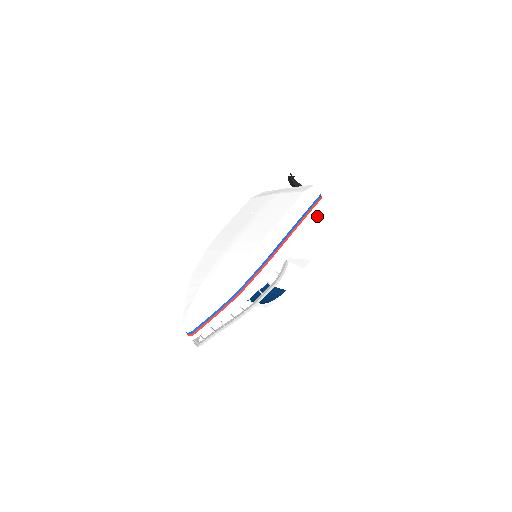
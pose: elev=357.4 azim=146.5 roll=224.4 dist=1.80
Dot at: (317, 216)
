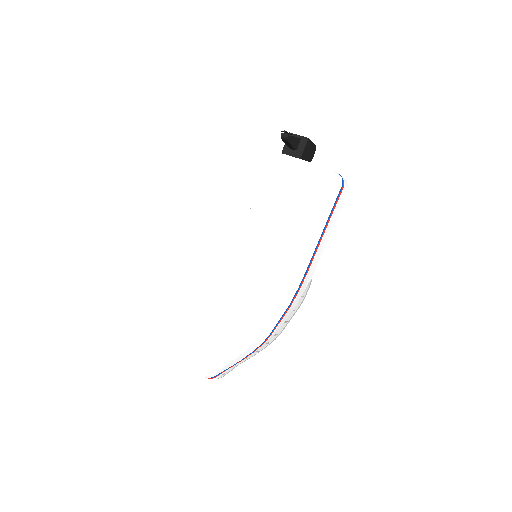
Dot at: (339, 209)
